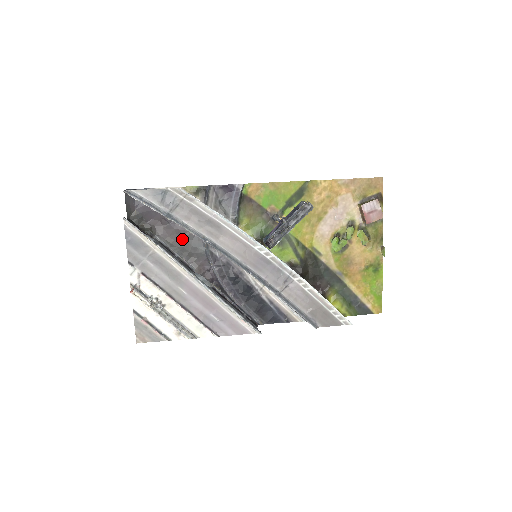
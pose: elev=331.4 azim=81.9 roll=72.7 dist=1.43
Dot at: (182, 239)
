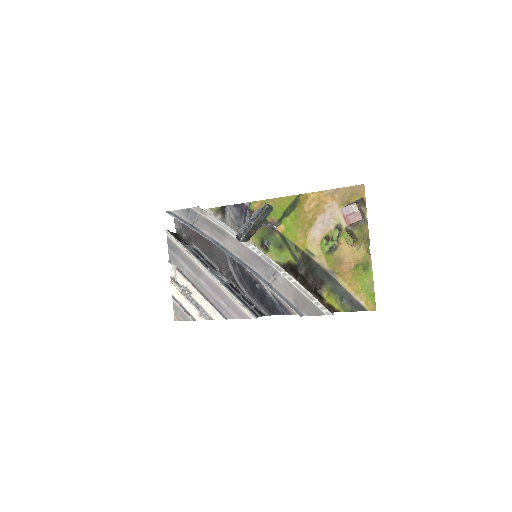
Dot at: (210, 246)
